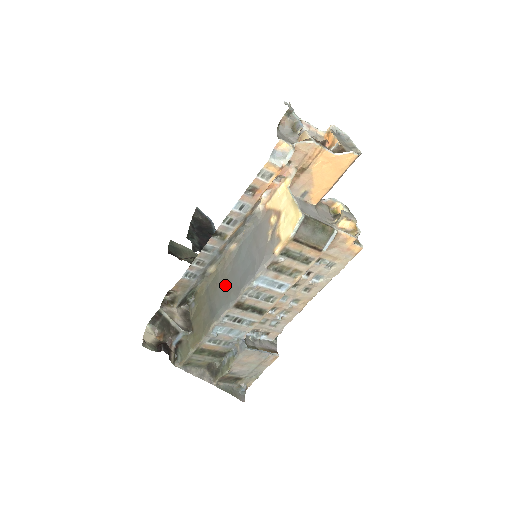
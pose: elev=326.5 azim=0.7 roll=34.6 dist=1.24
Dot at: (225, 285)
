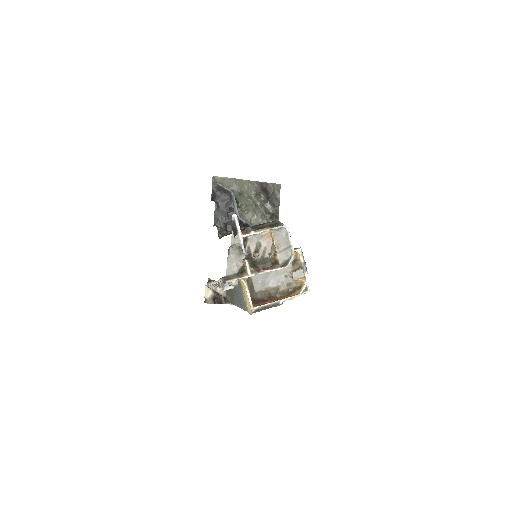
Dot at: (235, 293)
